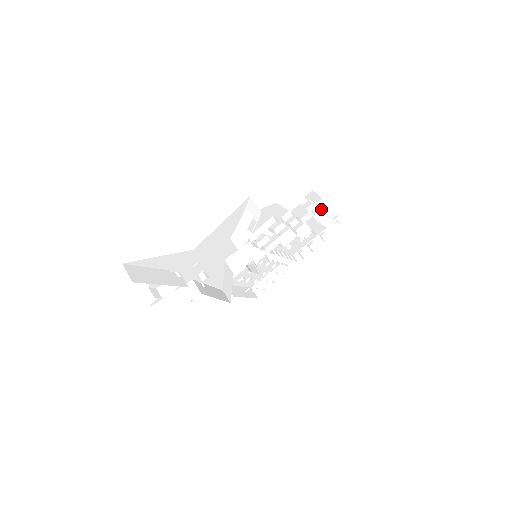
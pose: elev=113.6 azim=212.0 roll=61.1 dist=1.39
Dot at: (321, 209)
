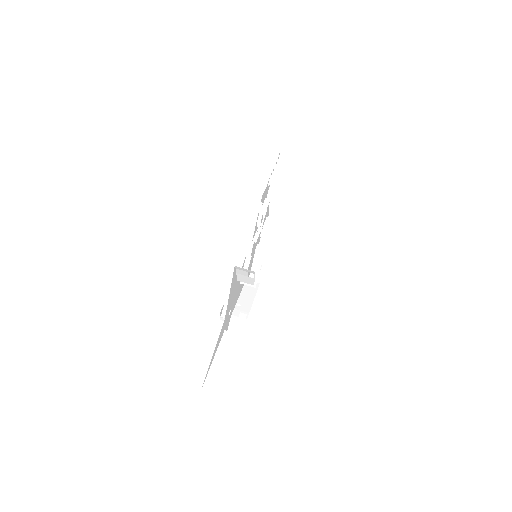
Dot at: (277, 191)
